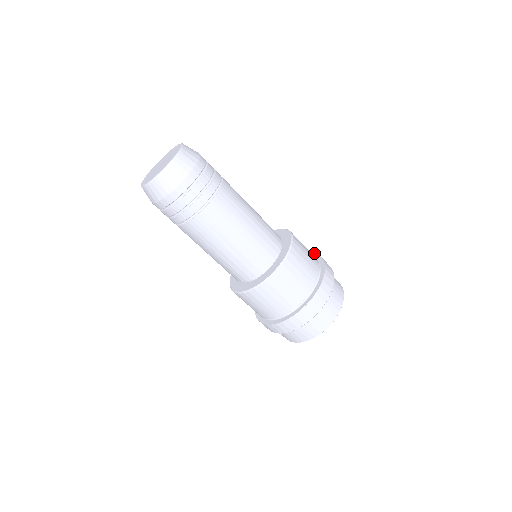
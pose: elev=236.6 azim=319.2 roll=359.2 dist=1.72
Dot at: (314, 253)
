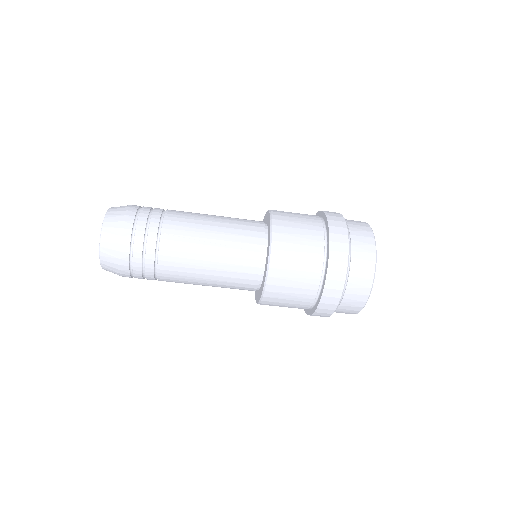
Dot at: occluded
